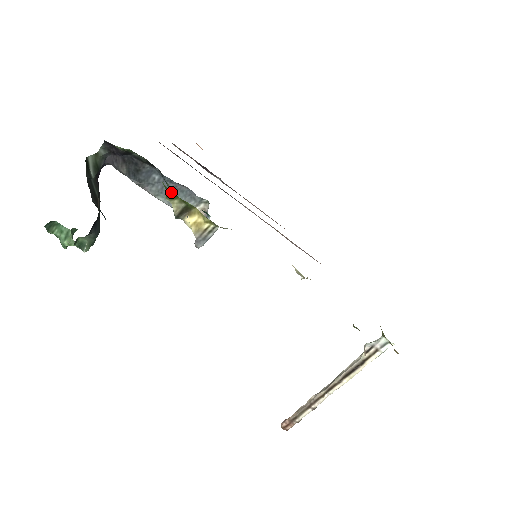
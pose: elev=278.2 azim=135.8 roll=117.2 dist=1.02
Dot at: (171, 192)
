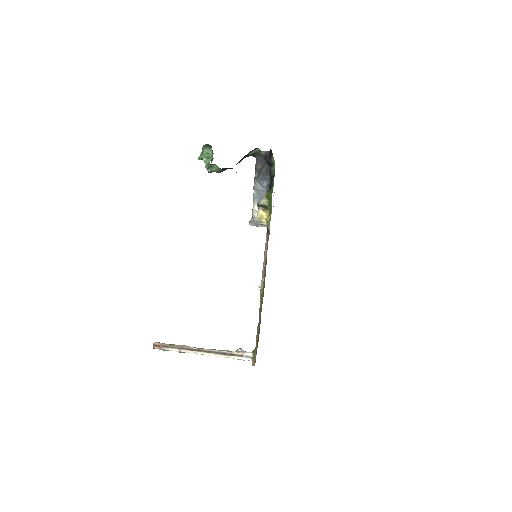
Dot at: (271, 195)
